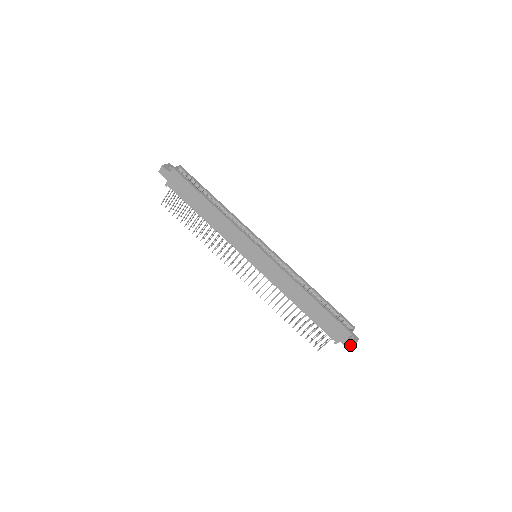
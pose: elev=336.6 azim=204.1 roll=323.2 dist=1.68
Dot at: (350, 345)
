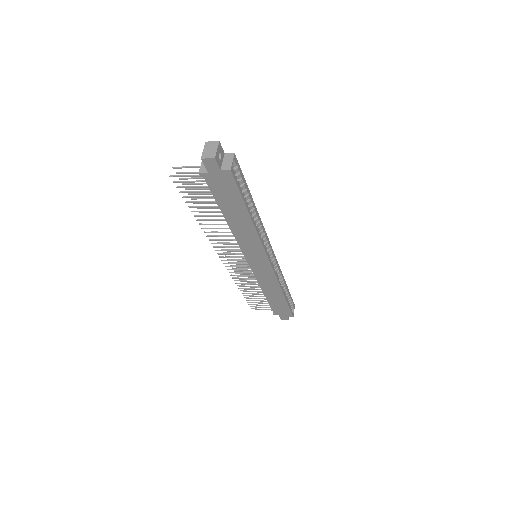
Dot at: (285, 319)
